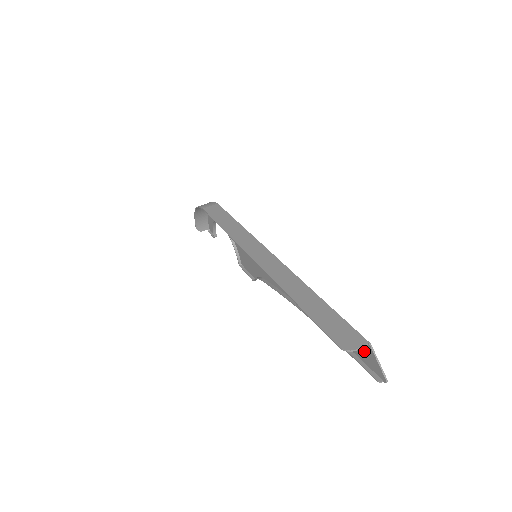
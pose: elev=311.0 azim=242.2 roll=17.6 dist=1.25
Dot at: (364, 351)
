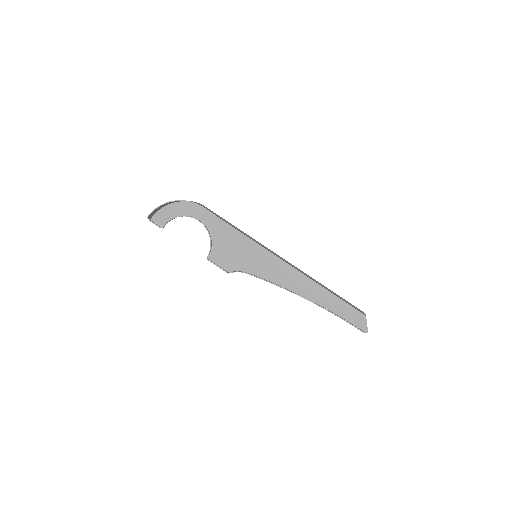
Dot at: (358, 318)
